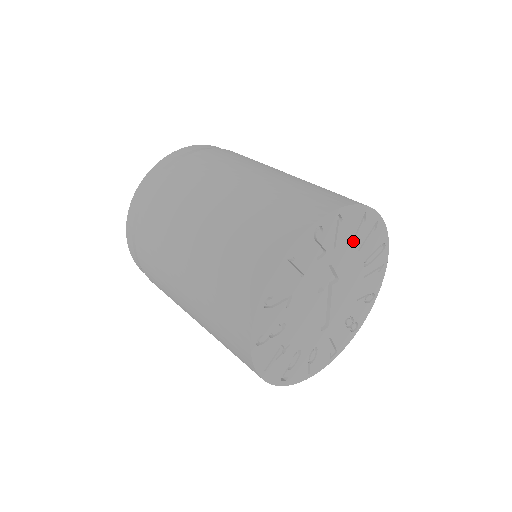
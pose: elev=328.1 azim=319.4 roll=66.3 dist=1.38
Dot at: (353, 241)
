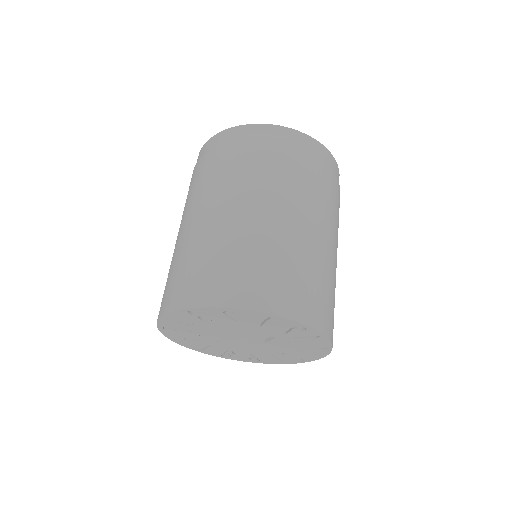
Dot at: (300, 345)
